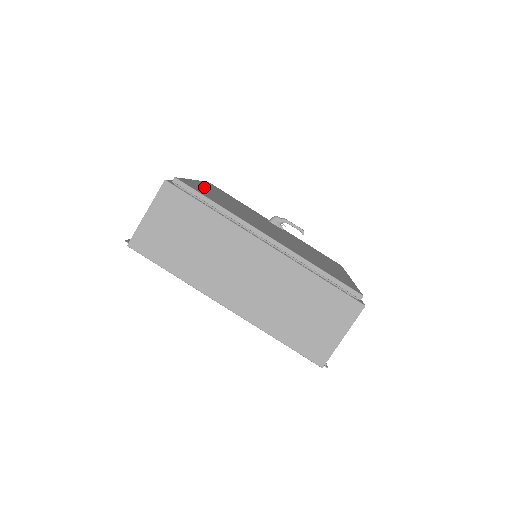
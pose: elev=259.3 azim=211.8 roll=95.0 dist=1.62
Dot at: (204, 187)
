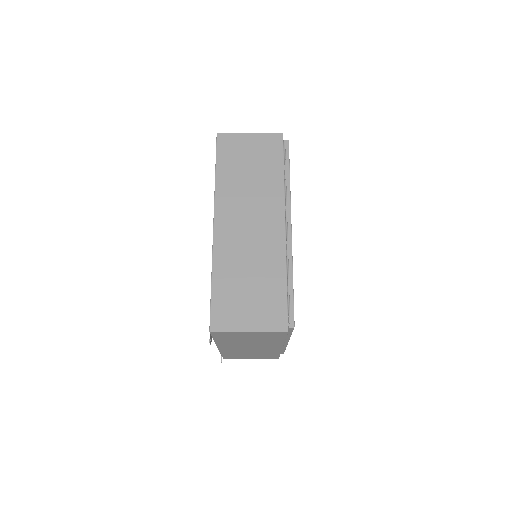
Dot at: occluded
